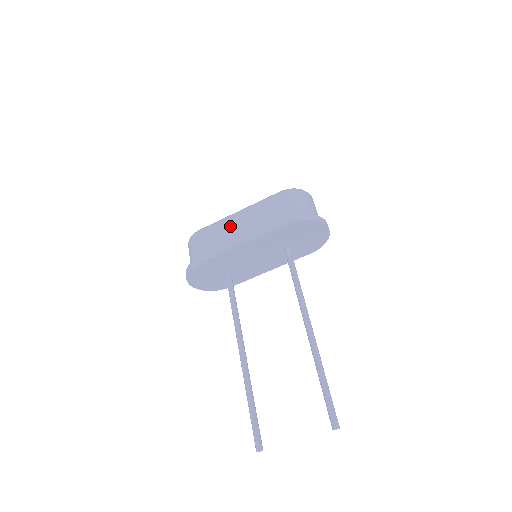
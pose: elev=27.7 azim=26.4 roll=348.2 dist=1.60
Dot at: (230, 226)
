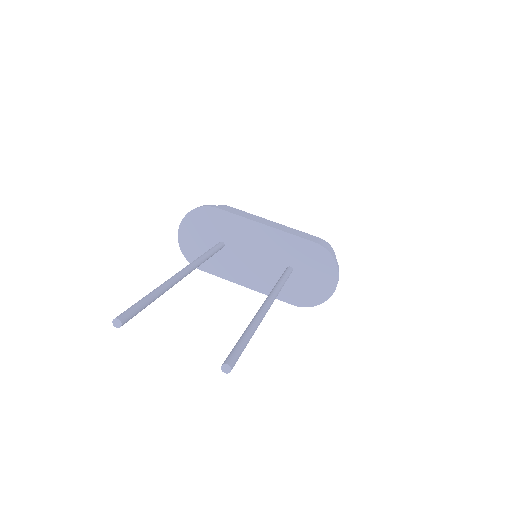
Dot at: (261, 220)
